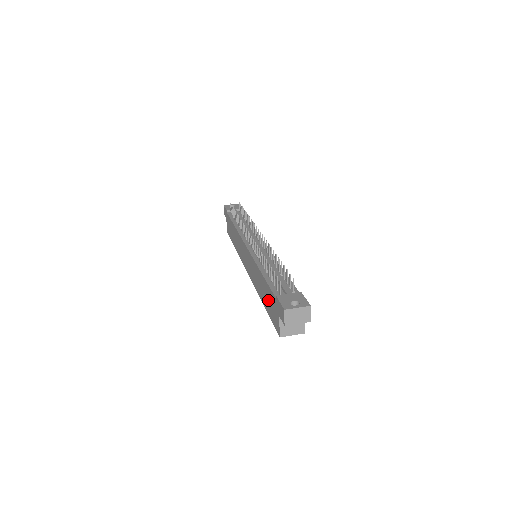
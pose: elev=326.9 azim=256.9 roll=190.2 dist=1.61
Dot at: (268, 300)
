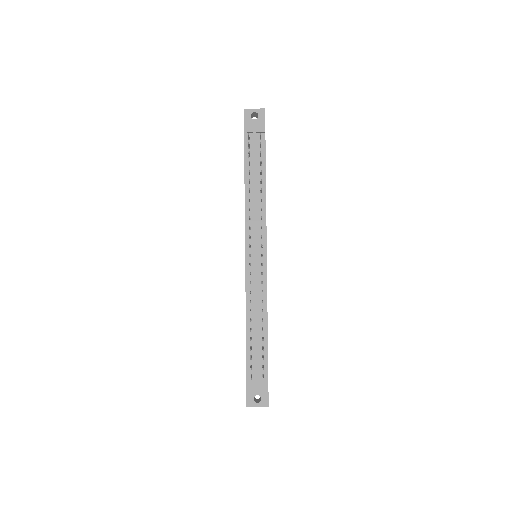
Dot at: occluded
